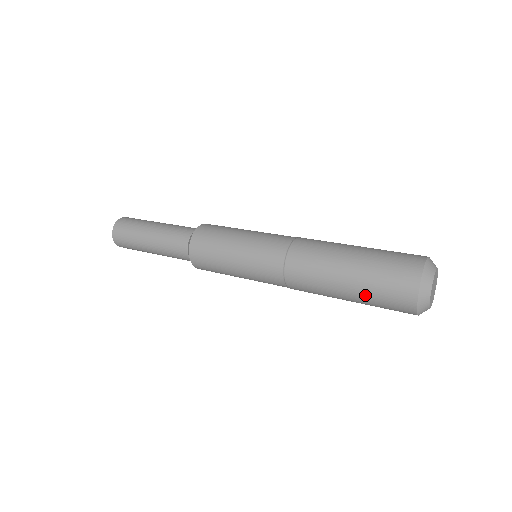
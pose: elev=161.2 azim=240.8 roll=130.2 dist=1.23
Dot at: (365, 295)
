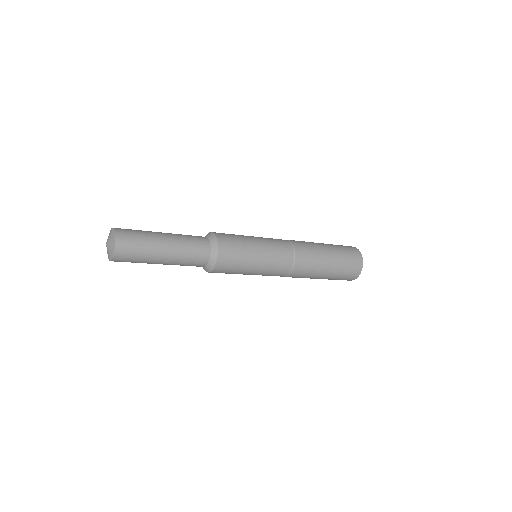
Dot at: (337, 249)
